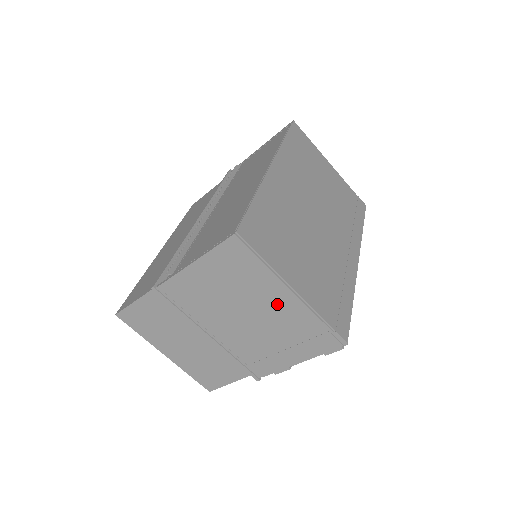
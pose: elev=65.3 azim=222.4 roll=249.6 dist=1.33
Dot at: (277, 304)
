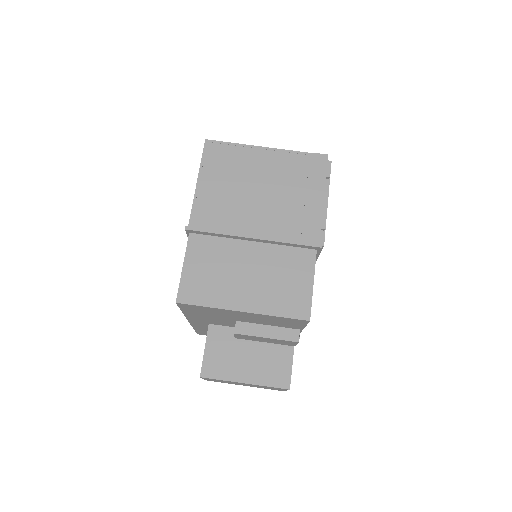
Dot at: (267, 164)
